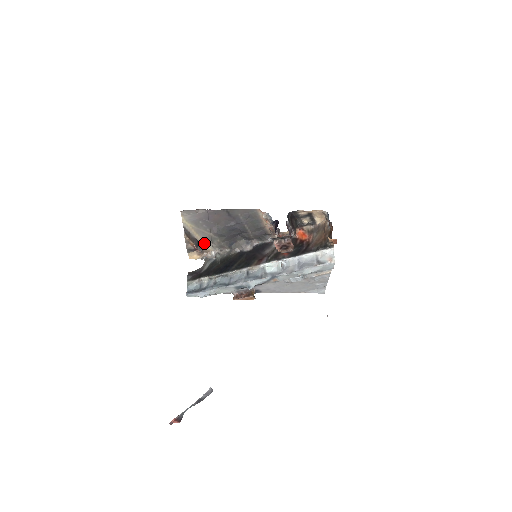
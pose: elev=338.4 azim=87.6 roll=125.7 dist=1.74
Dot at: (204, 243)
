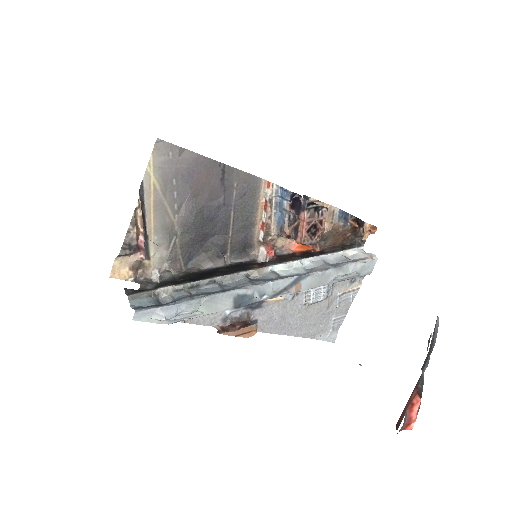
Dot at: (151, 243)
